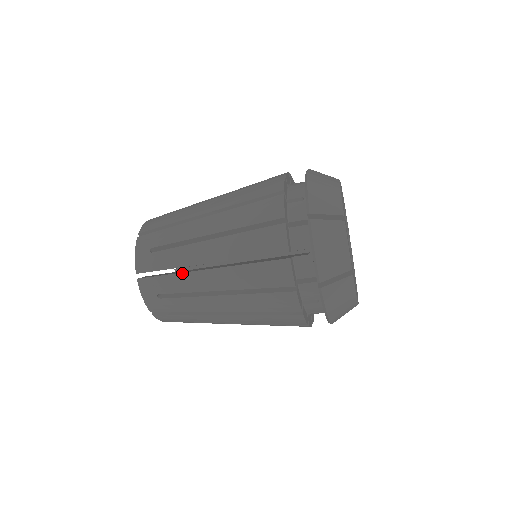
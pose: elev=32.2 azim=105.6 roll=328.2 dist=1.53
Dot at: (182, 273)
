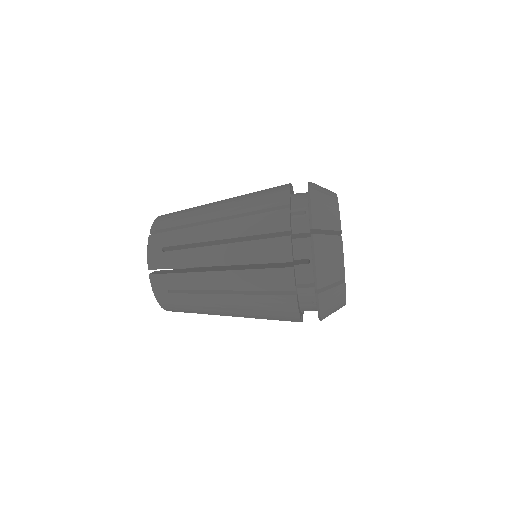
Dot at: (192, 227)
